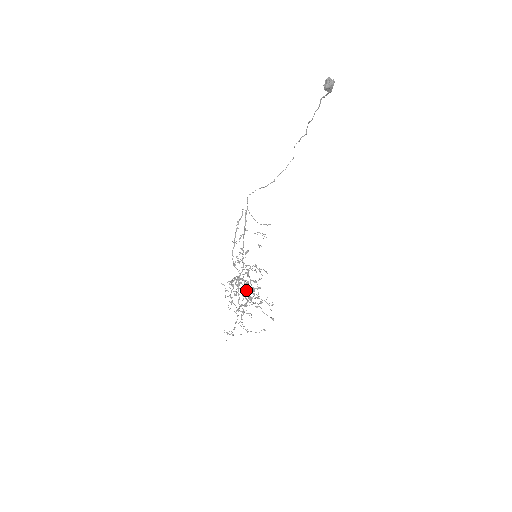
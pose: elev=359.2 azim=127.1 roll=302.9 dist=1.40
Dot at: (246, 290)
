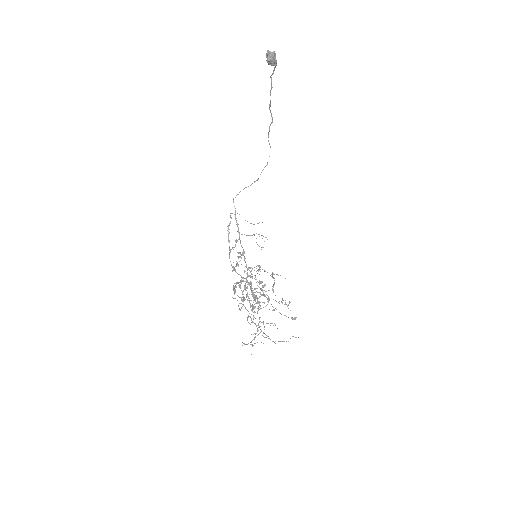
Dot at: occluded
